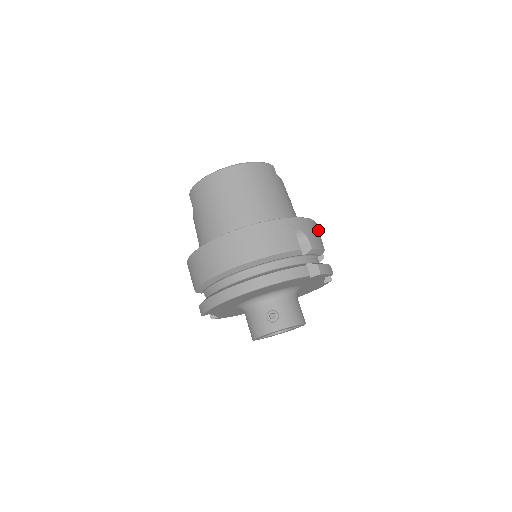
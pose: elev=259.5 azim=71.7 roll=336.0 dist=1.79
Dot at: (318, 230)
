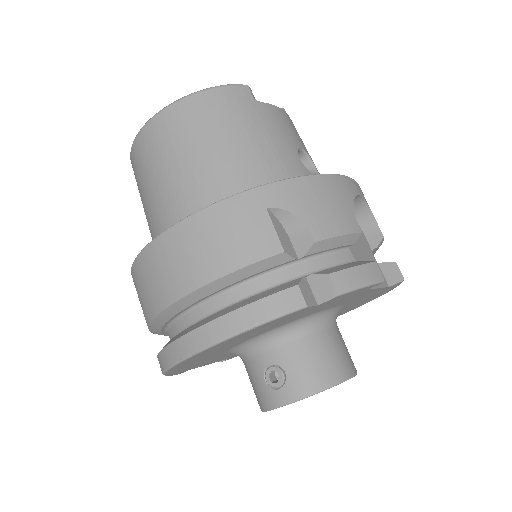
Dot at: (344, 191)
